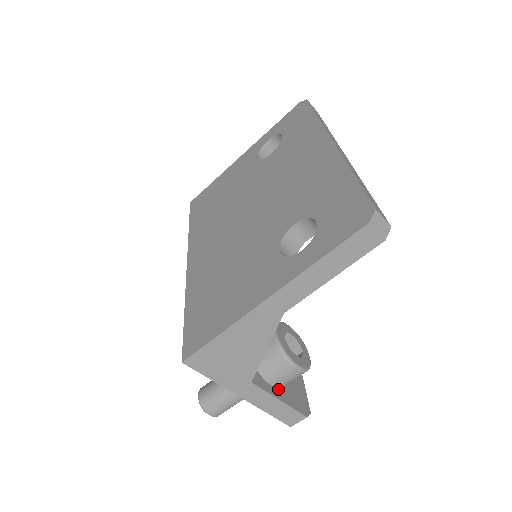
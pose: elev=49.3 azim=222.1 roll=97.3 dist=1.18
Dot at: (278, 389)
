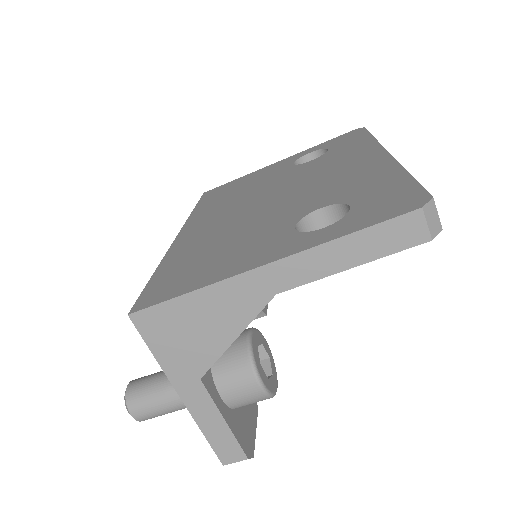
Dot at: (227, 407)
